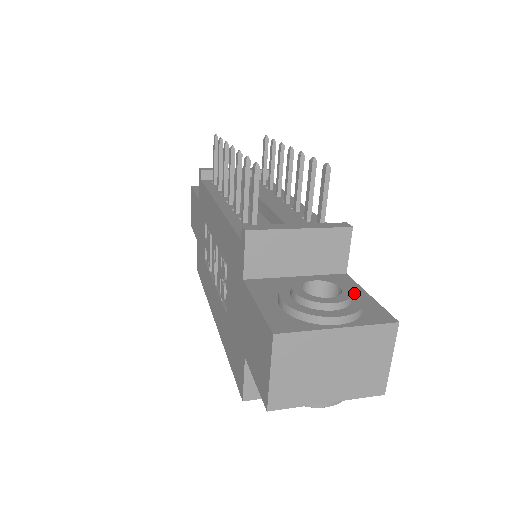
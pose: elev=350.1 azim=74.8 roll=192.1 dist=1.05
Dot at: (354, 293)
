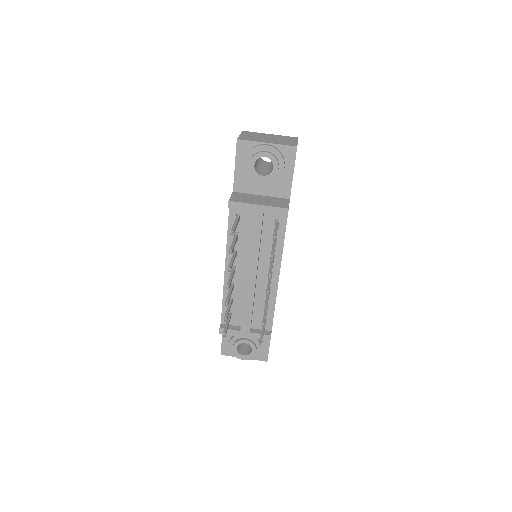
Dot at: (259, 350)
